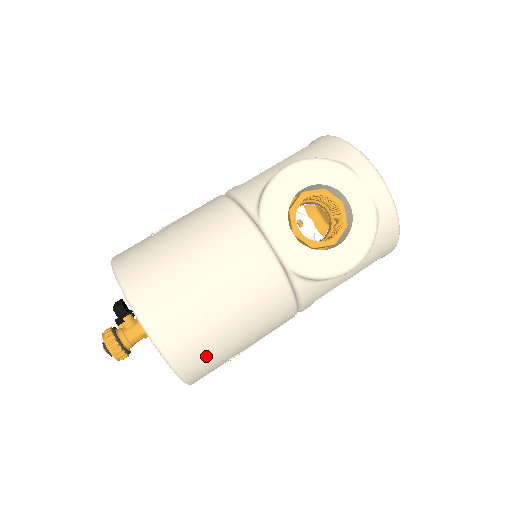
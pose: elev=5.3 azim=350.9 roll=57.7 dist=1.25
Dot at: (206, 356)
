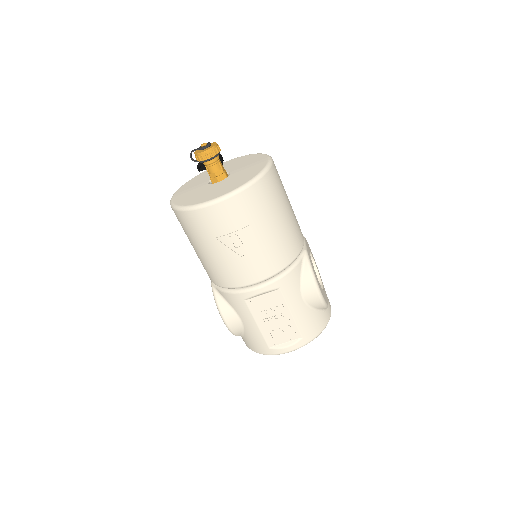
Dot at: (266, 199)
